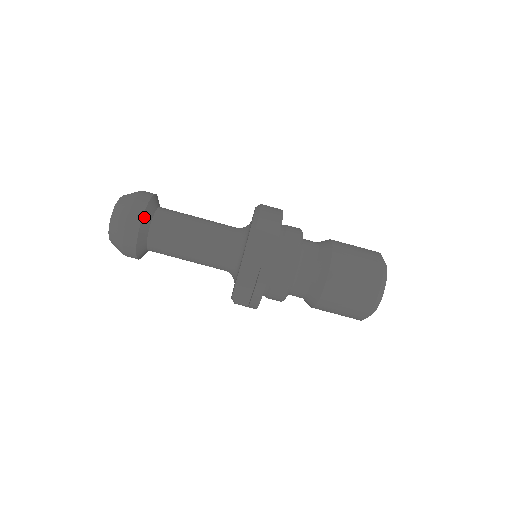
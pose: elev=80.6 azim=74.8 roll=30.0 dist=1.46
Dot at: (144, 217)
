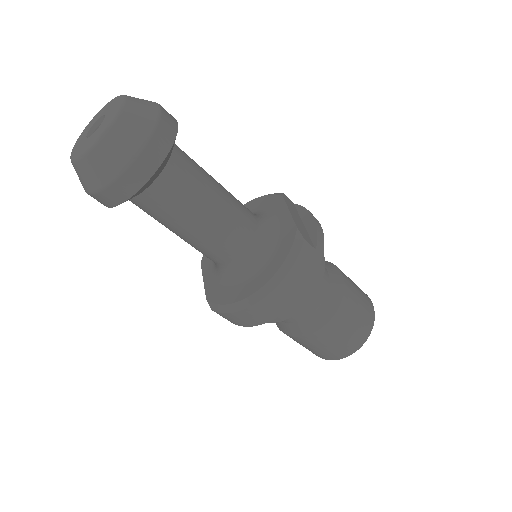
Dot at: (118, 204)
